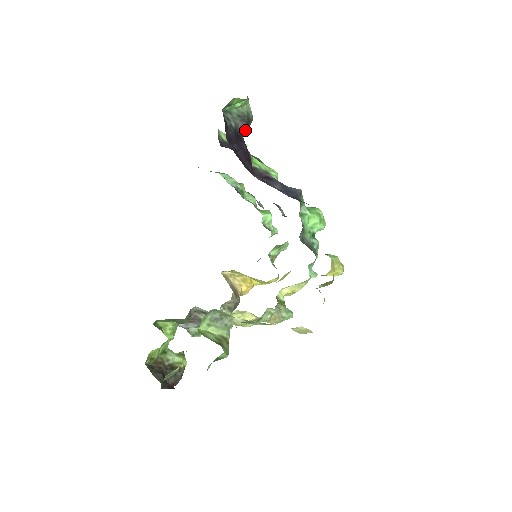
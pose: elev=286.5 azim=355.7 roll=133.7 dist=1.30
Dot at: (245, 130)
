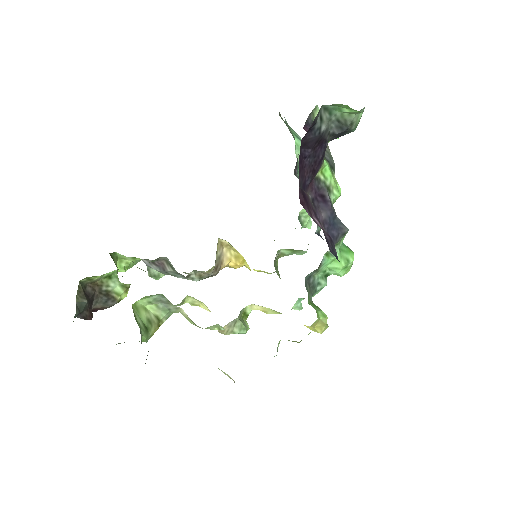
Dot at: (336, 137)
